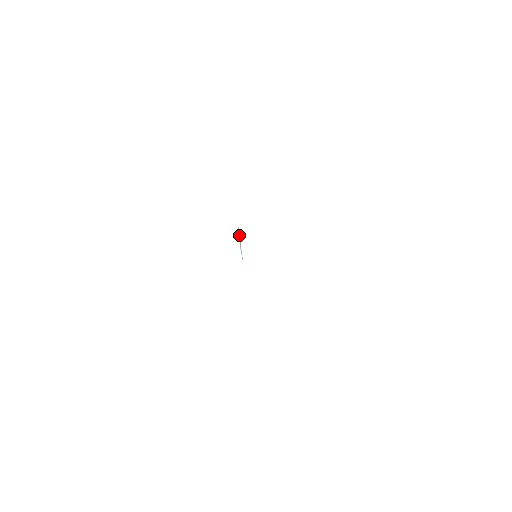
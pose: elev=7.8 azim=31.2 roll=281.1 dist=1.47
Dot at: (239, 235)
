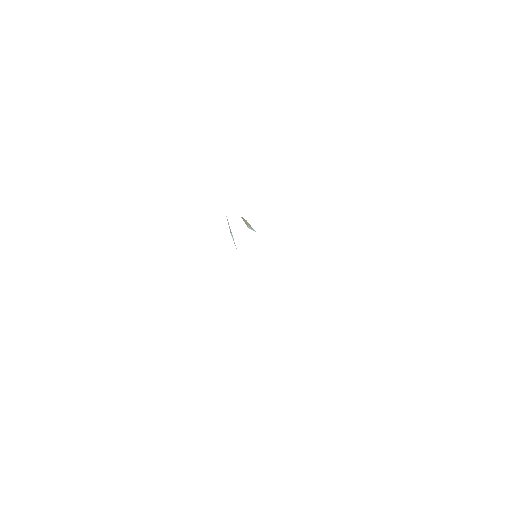
Dot at: (228, 223)
